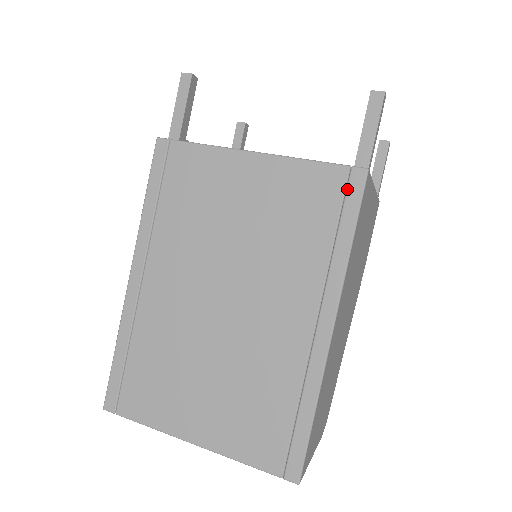
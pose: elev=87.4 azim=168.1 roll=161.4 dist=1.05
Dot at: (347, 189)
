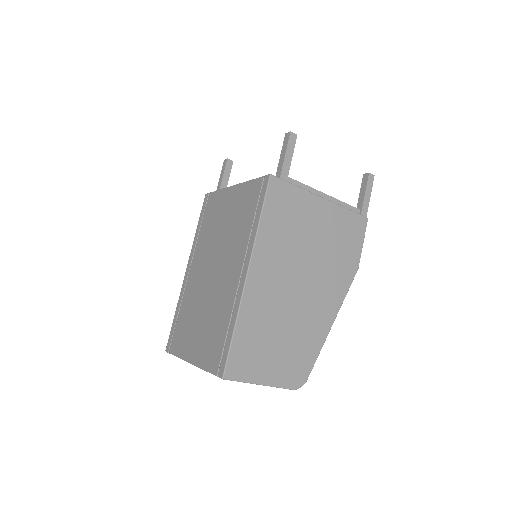
Dot at: (261, 189)
